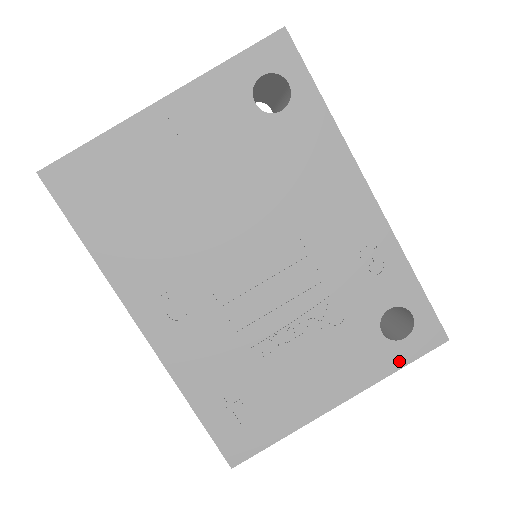
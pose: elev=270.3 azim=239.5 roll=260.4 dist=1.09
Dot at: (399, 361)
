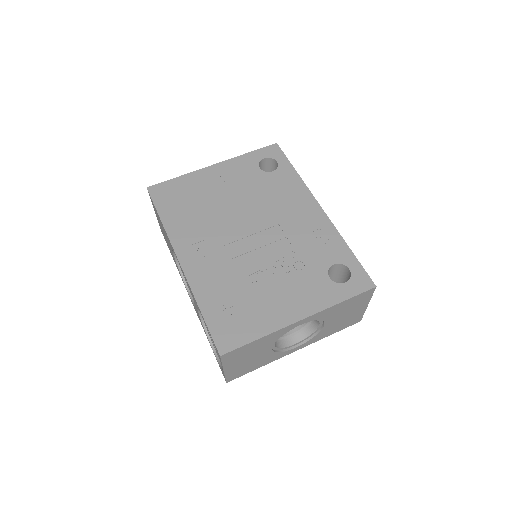
Dot at: (342, 296)
